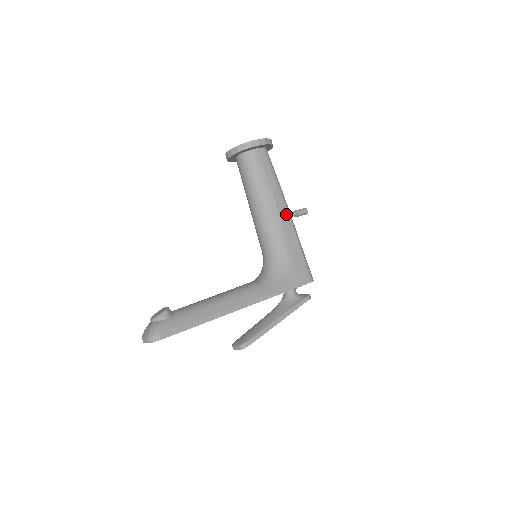
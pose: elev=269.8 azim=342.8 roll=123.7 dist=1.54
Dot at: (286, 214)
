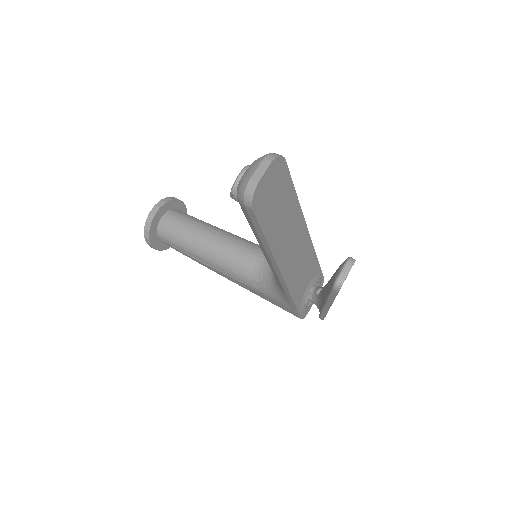
Dot at: occluded
